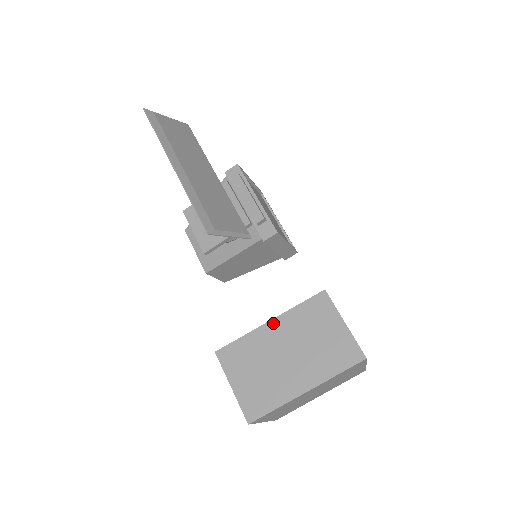
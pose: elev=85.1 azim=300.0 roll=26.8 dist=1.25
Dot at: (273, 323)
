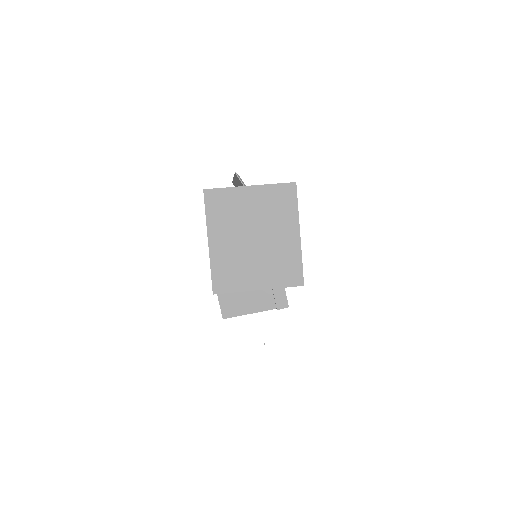
Dot at: occluded
